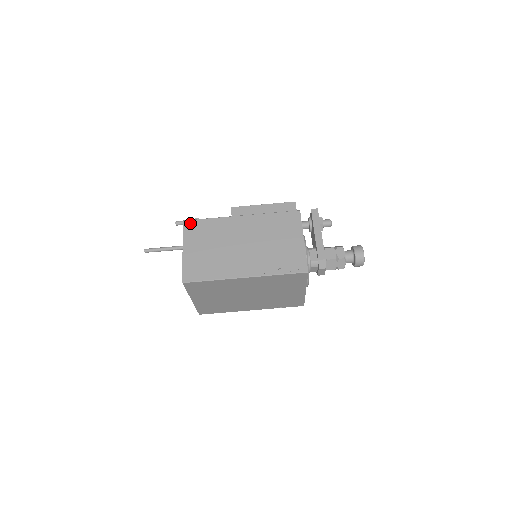
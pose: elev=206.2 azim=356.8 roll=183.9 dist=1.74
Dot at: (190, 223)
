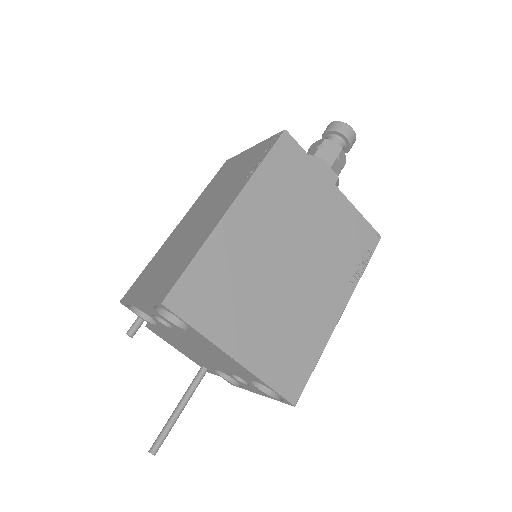
Dot at: (129, 291)
